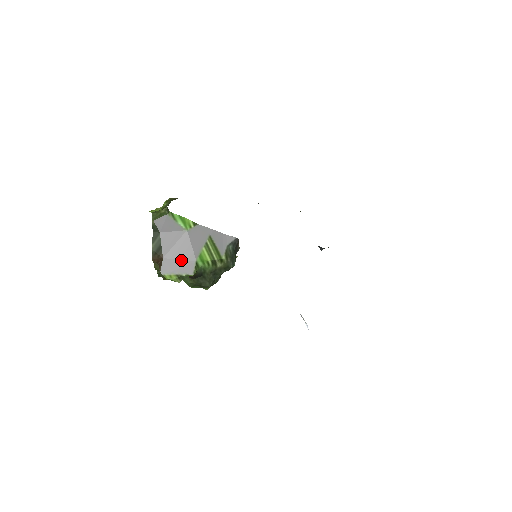
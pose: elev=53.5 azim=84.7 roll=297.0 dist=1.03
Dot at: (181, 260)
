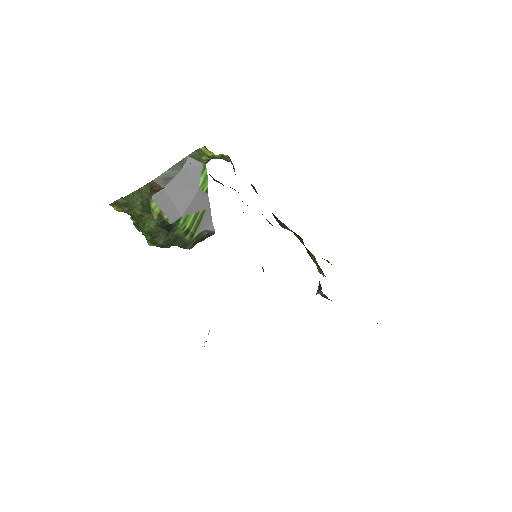
Dot at: (173, 204)
